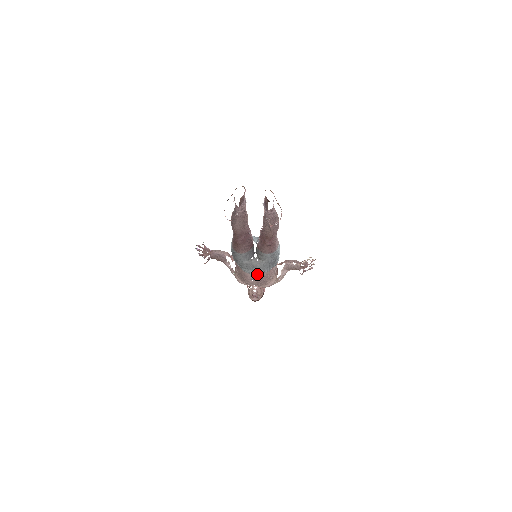
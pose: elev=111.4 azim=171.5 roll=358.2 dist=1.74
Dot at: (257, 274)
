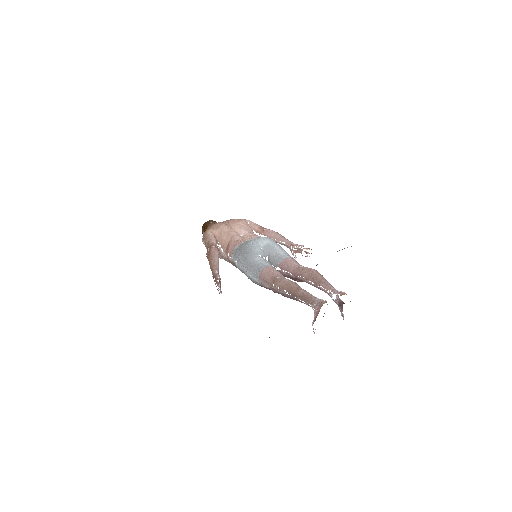
Dot at: occluded
